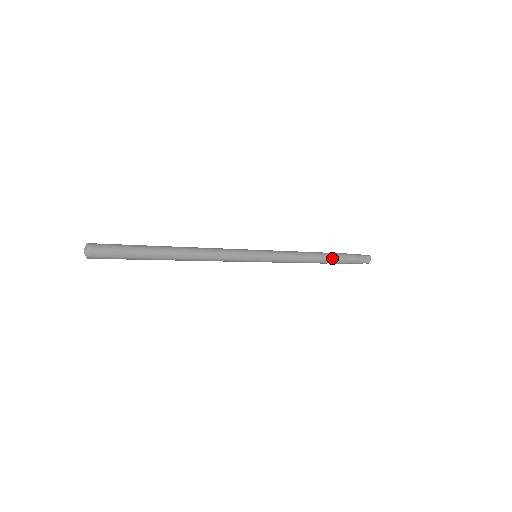
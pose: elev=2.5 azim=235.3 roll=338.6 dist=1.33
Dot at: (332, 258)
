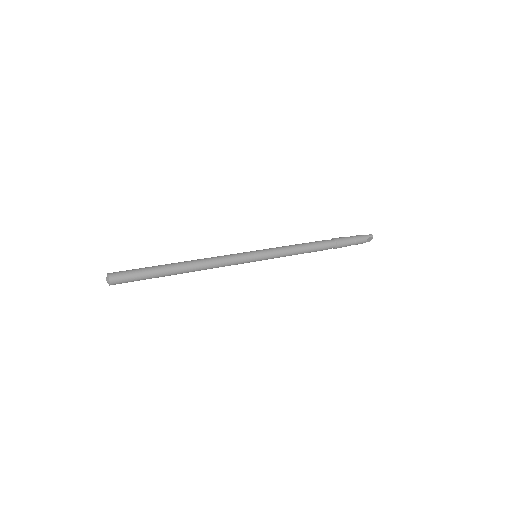
Dot at: (331, 247)
